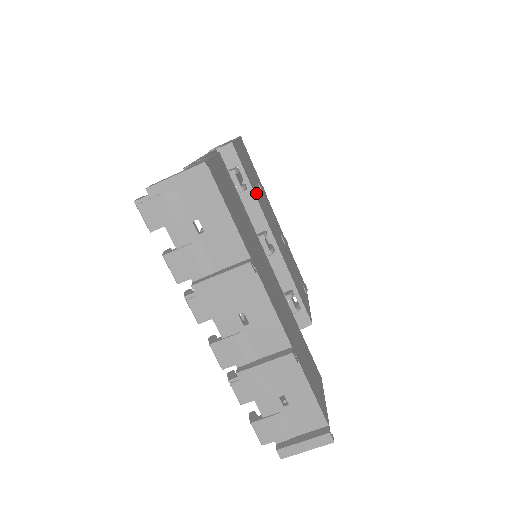
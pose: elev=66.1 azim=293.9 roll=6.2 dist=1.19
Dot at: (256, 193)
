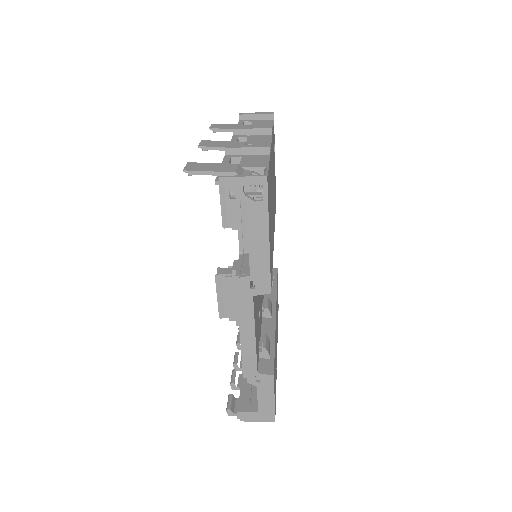
Dot at: (272, 249)
